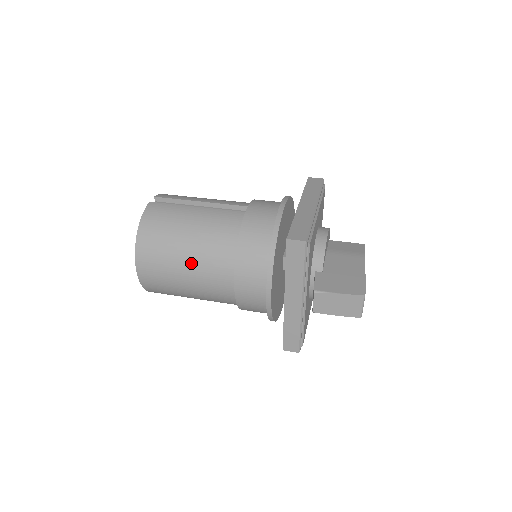
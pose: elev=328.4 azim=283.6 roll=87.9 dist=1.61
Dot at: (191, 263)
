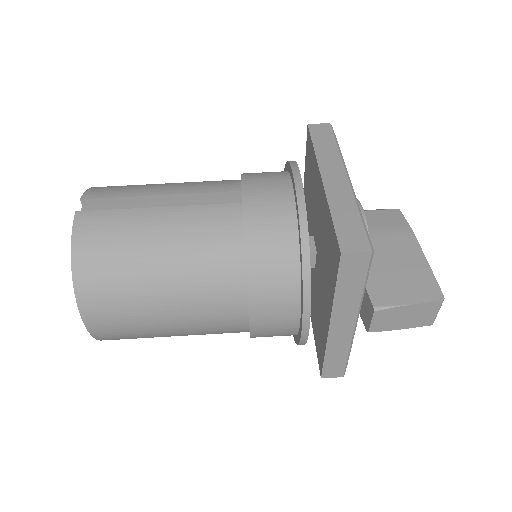
Dot at: (174, 301)
